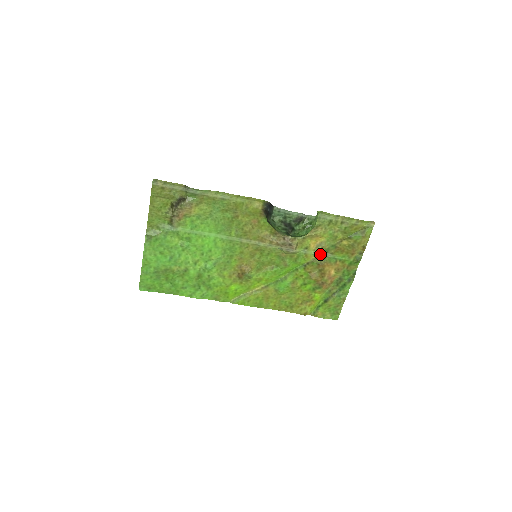
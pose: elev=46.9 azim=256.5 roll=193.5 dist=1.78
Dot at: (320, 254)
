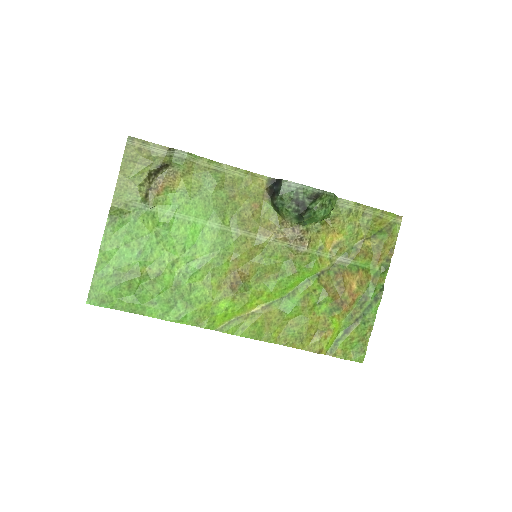
Dot at: (337, 259)
